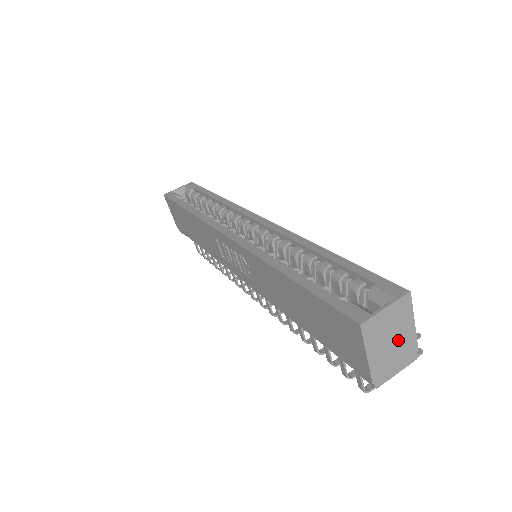
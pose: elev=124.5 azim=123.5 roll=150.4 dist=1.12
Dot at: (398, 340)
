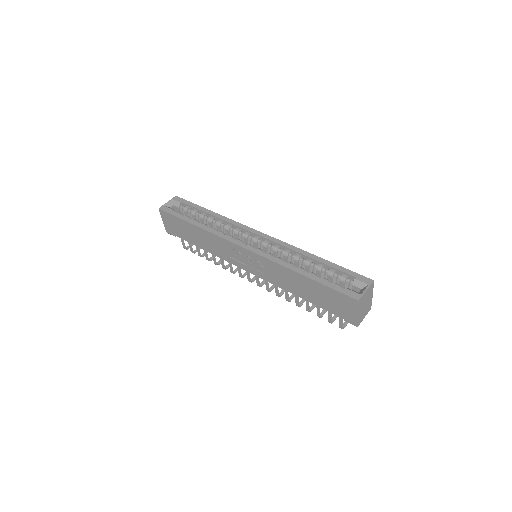
Dot at: (367, 303)
